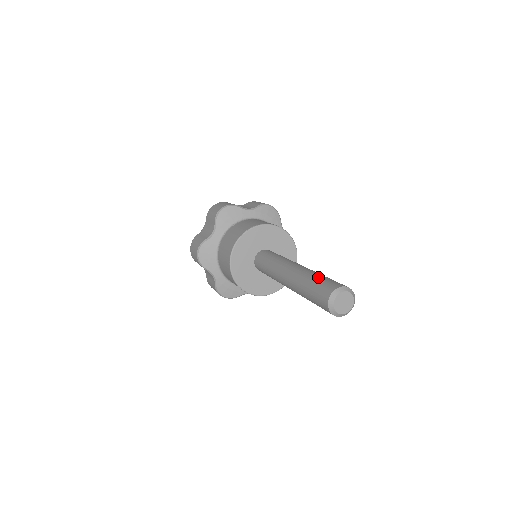
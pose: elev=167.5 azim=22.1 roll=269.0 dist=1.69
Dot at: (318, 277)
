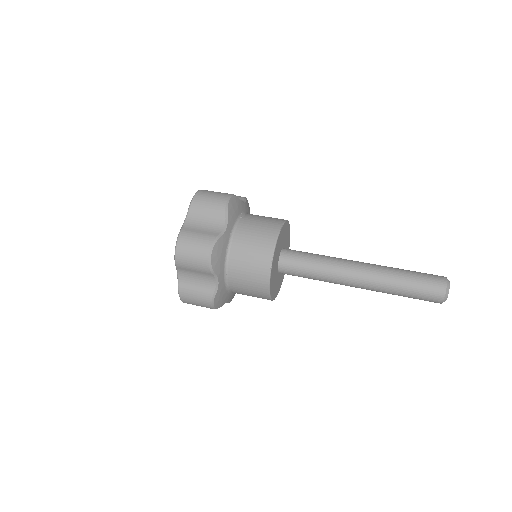
Dot at: (409, 282)
